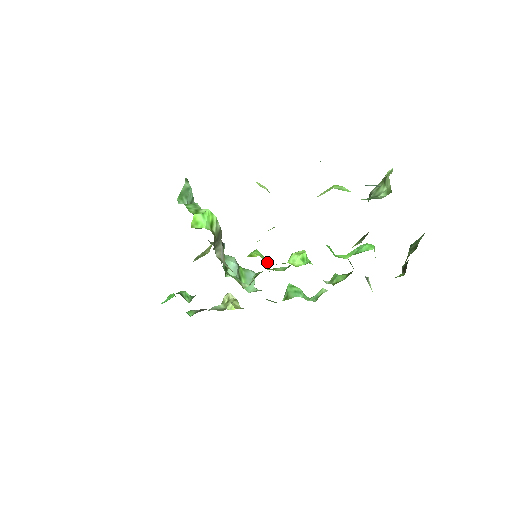
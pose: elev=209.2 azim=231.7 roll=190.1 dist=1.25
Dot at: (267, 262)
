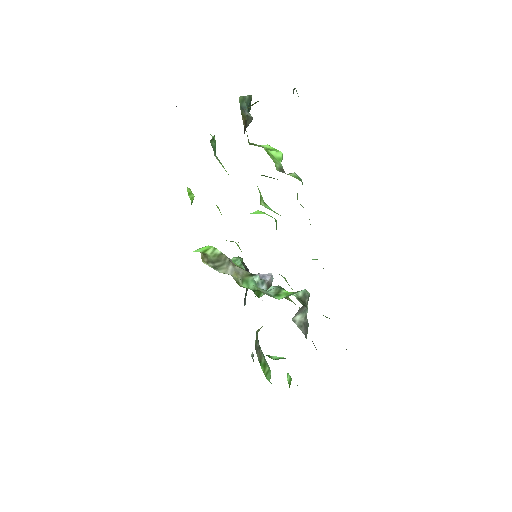
Dot at: occluded
